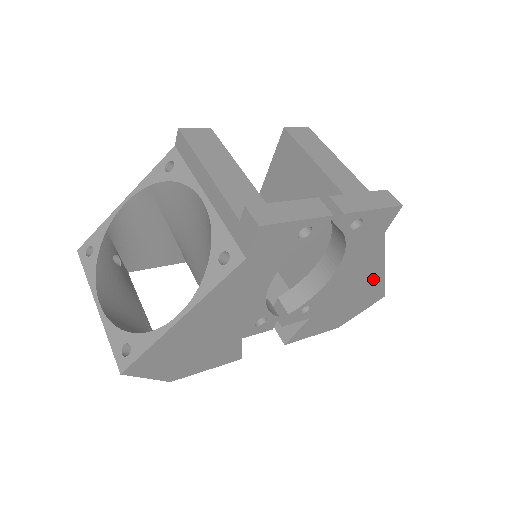
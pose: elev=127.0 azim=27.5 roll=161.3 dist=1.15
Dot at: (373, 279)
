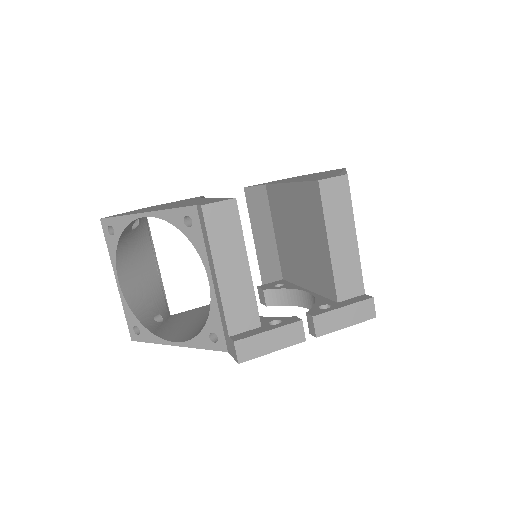
Dot at: occluded
